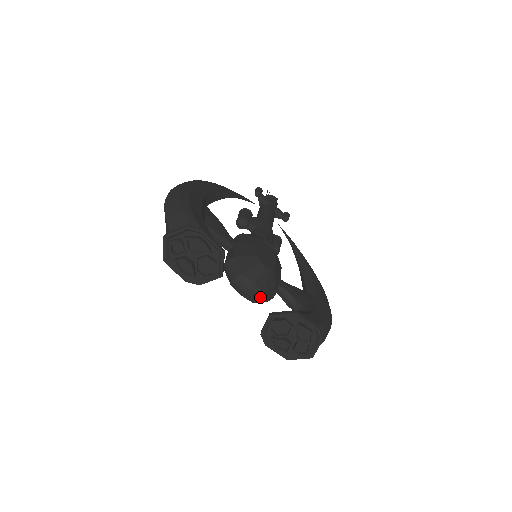
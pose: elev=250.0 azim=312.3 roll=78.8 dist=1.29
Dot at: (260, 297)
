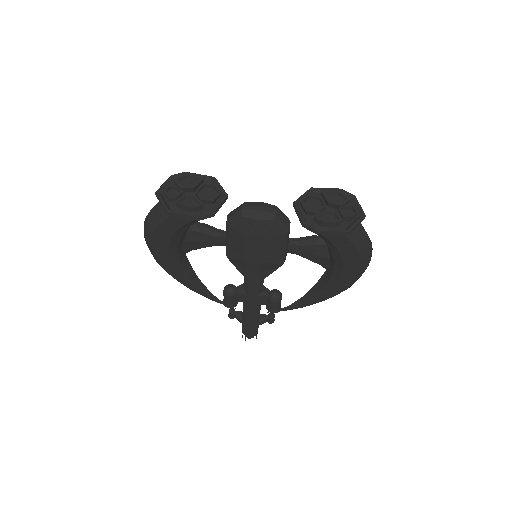
Dot at: (275, 209)
